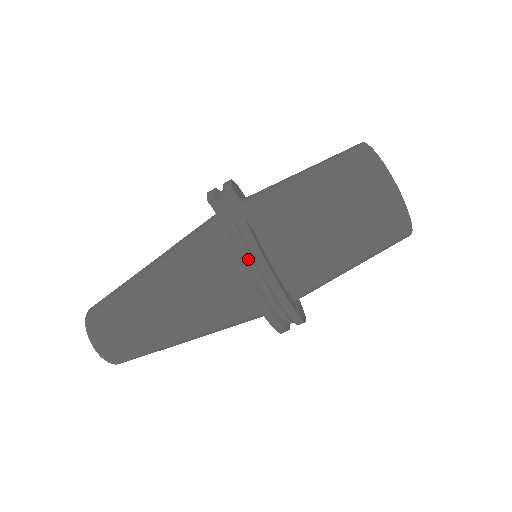
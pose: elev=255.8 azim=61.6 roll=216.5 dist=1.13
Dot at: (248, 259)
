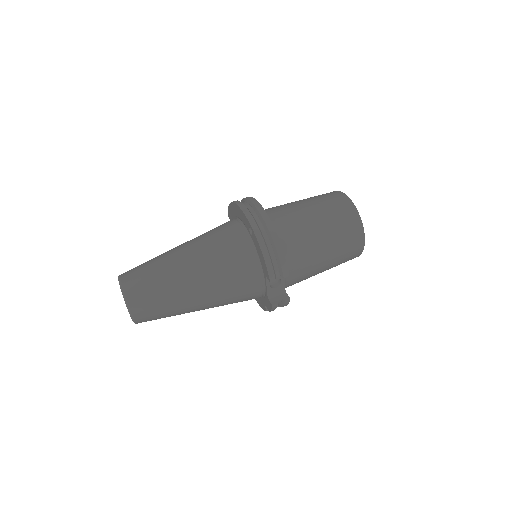
Dot at: occluded
